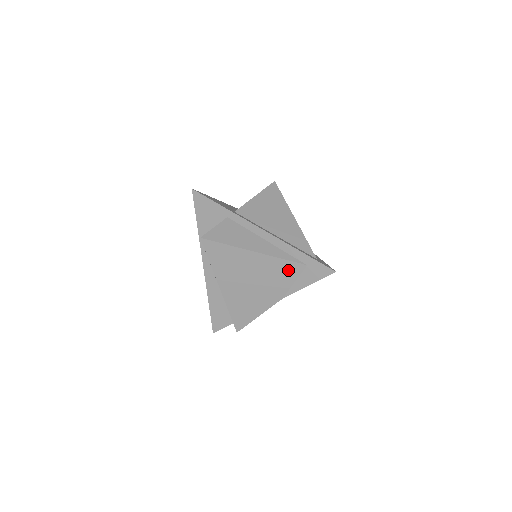
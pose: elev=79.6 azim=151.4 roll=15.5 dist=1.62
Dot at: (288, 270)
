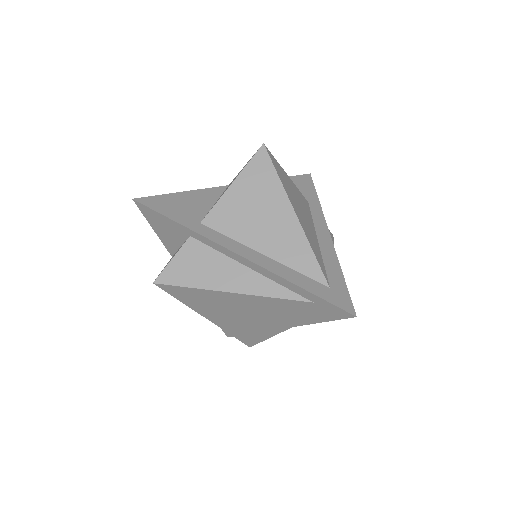
Dot at: (288, 306)
